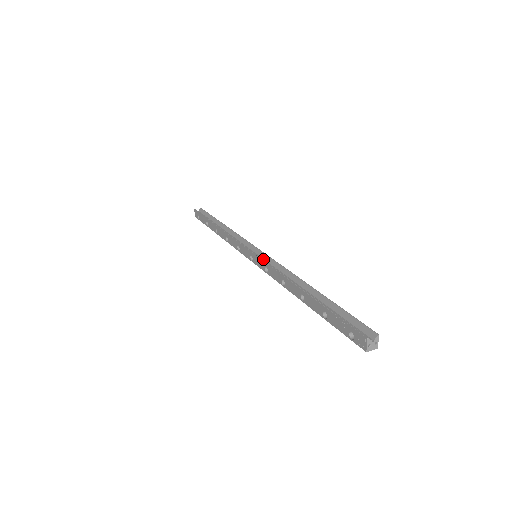
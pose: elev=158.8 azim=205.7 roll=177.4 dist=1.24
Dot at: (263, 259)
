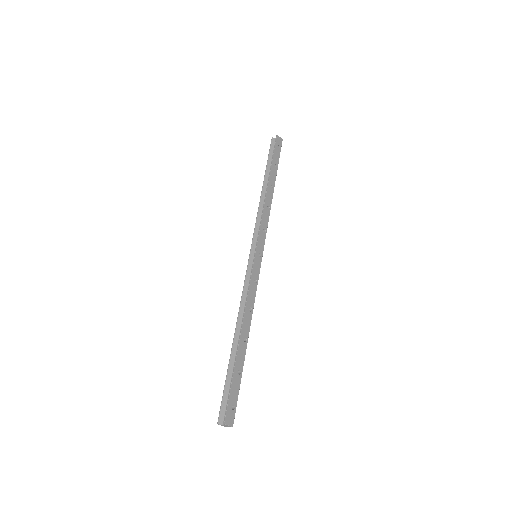
Dot at: (253, 267)
